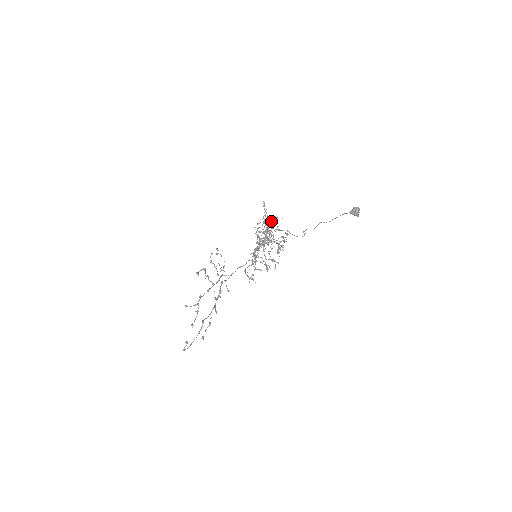
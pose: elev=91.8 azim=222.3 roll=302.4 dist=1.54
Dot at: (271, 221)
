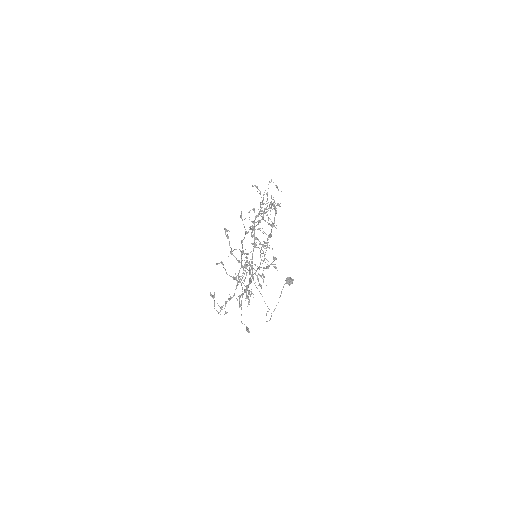
Dot at: (240, 281)
